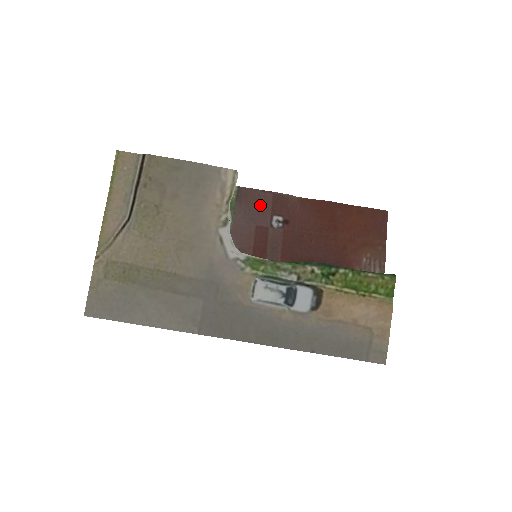
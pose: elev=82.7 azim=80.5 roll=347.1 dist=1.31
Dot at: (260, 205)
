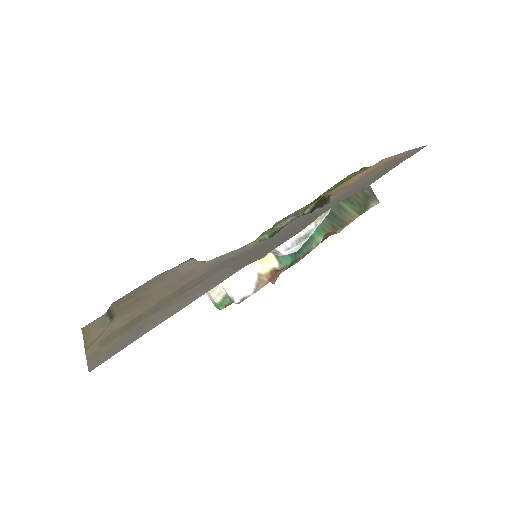
Dot at: occluded
